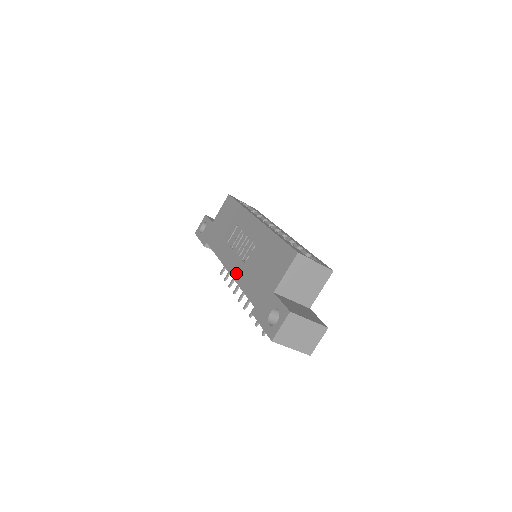
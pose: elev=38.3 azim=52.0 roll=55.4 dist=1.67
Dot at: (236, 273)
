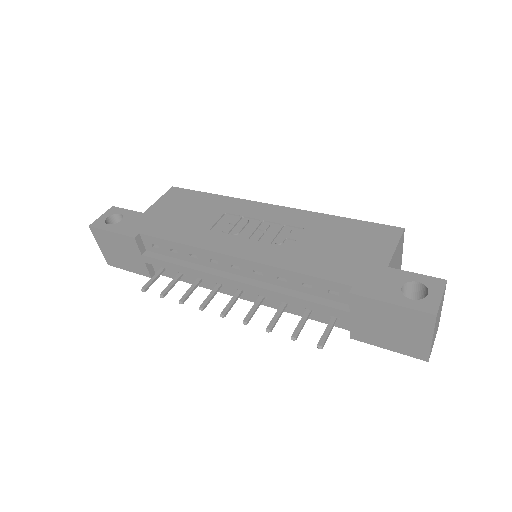
Dot at: (267, 257)
